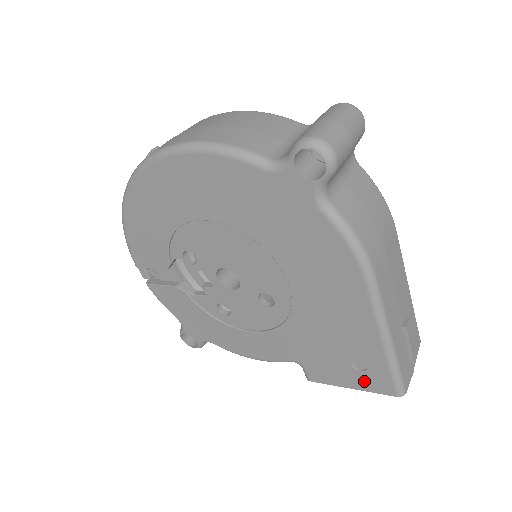
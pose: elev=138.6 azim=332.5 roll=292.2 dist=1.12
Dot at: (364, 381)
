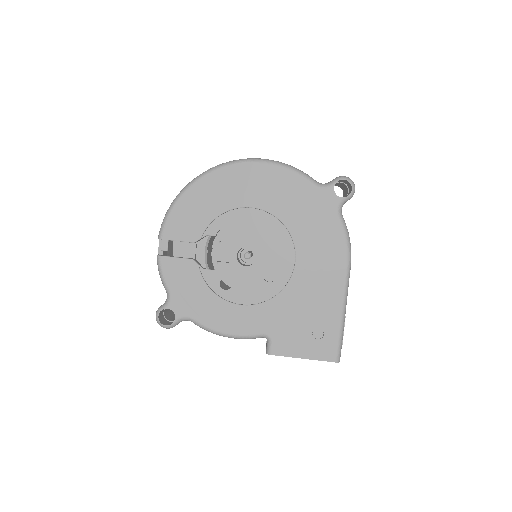
Dot at: (316, 349)
